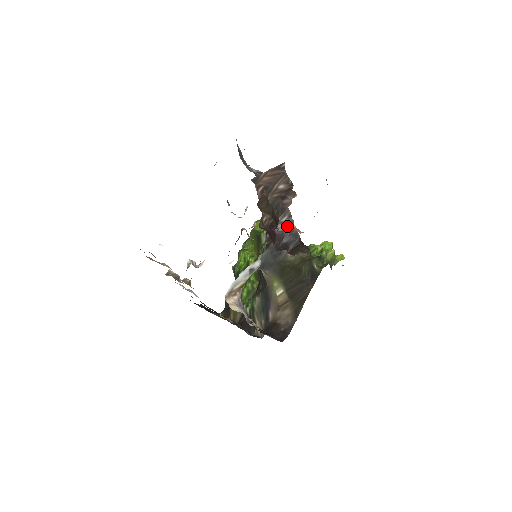
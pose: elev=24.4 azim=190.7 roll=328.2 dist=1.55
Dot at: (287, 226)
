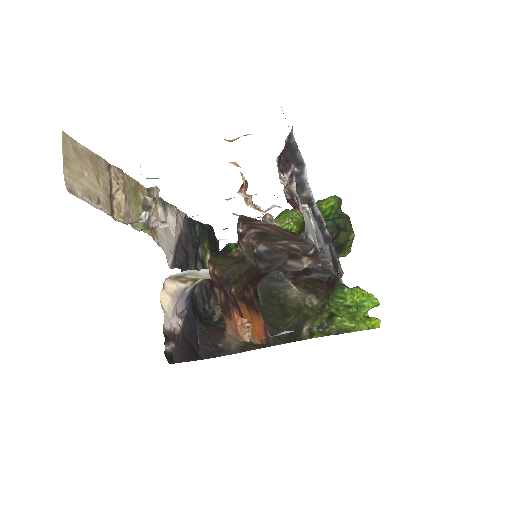
Dot at: (235, 312)
